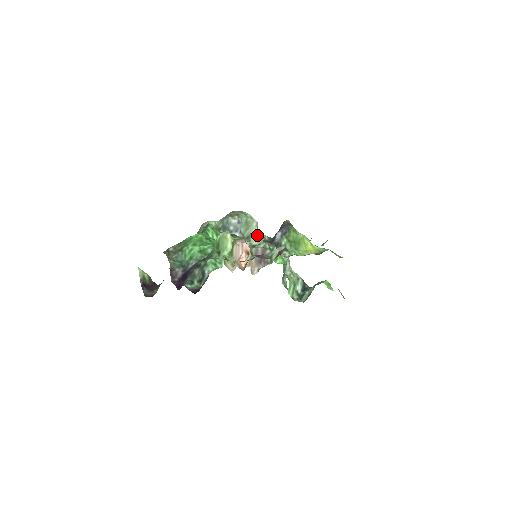
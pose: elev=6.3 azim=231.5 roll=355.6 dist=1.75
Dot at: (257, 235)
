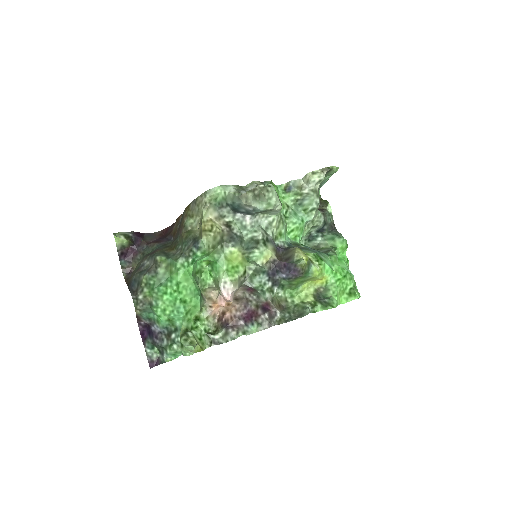
Dot at: (259, 262)
